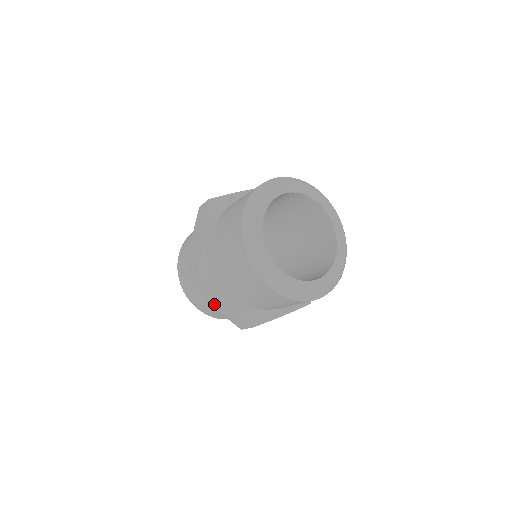
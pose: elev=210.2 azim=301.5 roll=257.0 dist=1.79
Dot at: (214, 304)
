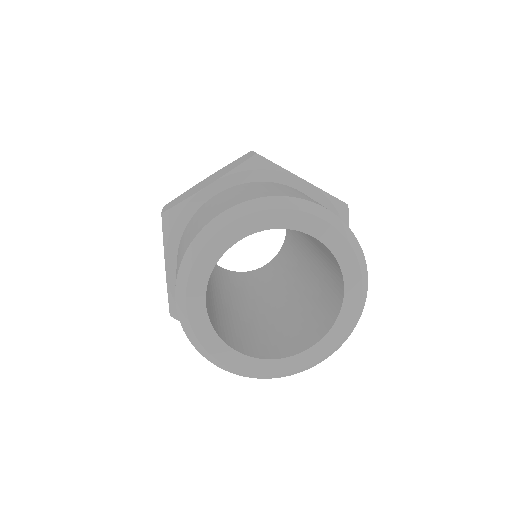
Dot at: occluded
